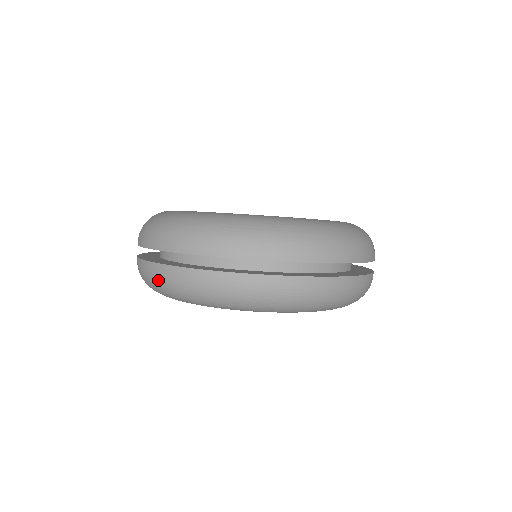
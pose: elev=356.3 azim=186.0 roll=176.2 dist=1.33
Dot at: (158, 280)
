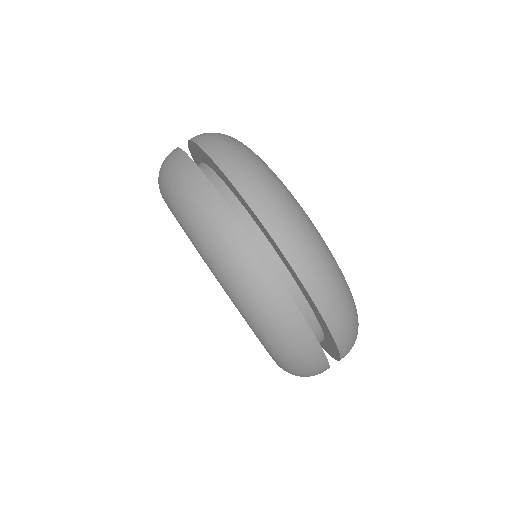
Dot at: occluded
